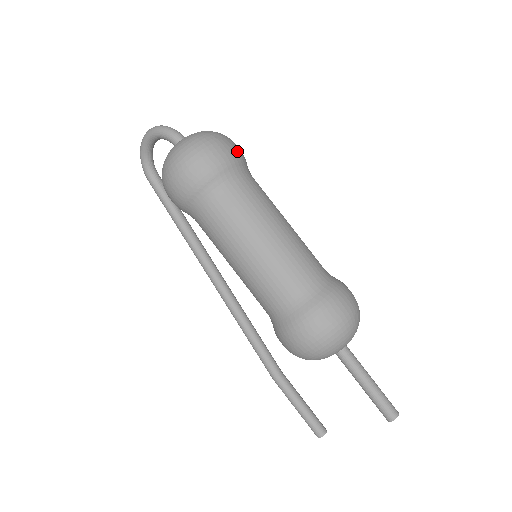
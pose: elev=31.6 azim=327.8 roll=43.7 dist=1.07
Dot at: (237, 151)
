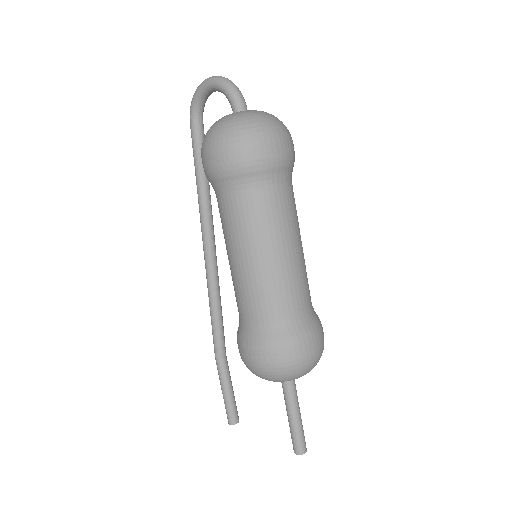
Dot at: (291, 153)
